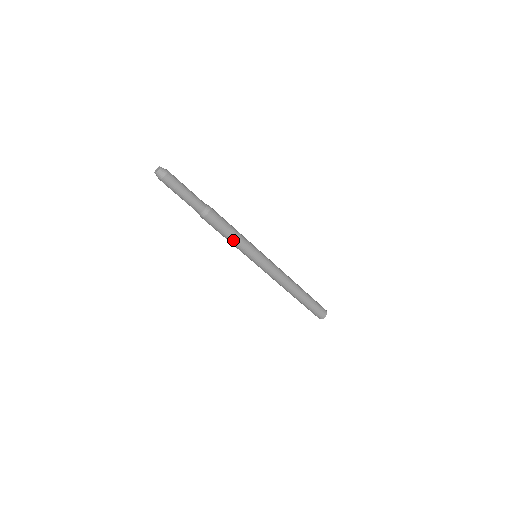
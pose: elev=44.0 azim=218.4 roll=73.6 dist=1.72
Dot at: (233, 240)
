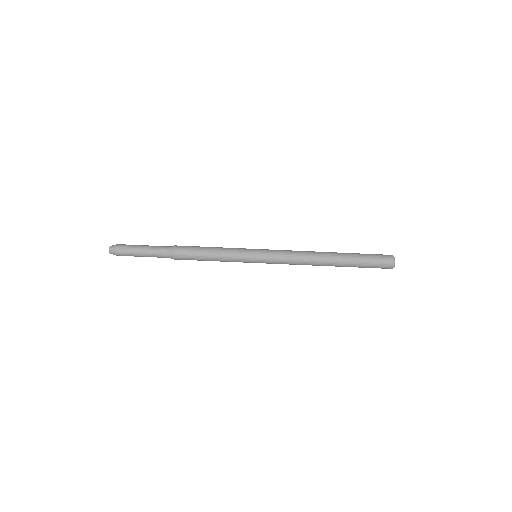
Dot at: (216, 256)
